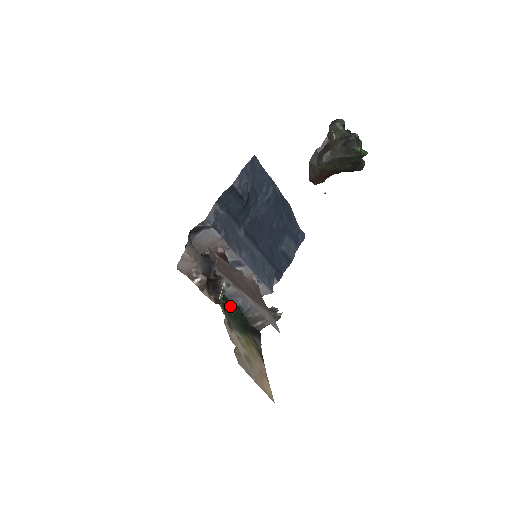
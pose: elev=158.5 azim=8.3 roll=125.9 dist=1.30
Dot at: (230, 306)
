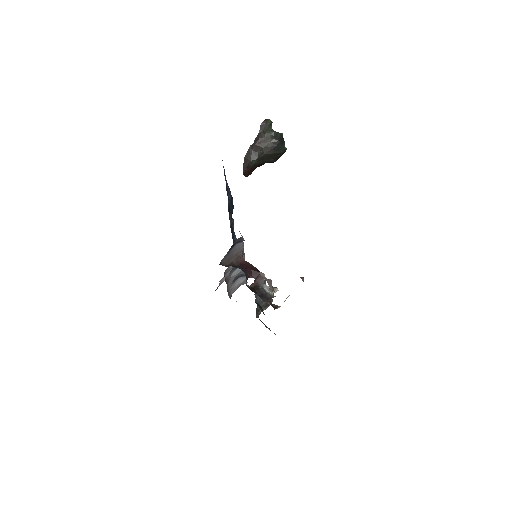
Dot at: occluded
